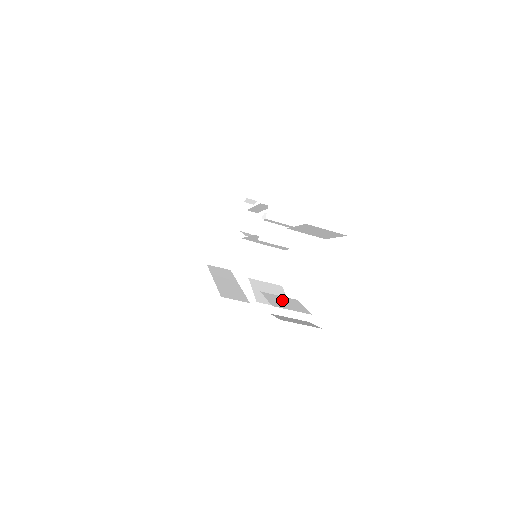
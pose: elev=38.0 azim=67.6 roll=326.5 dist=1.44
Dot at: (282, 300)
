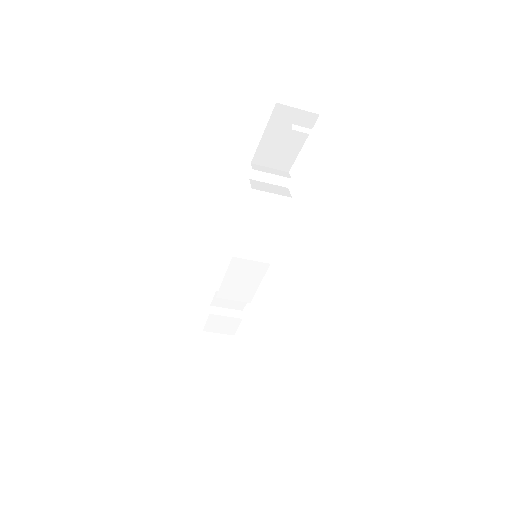
Dot at: occluded
